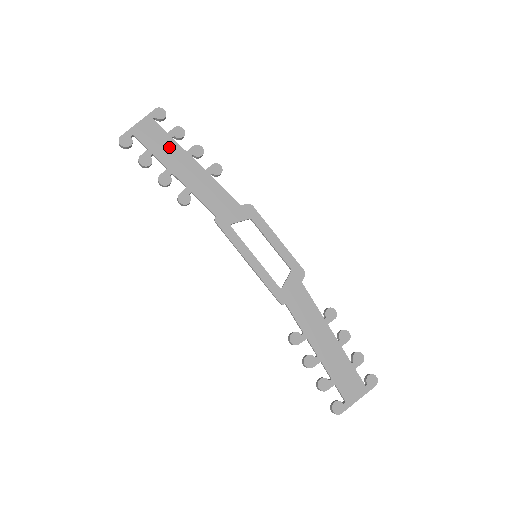
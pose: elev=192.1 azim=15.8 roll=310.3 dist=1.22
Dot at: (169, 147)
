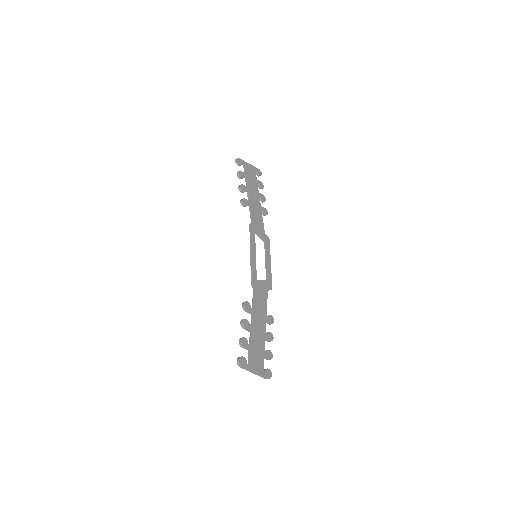
Dot at: (254, 183)
